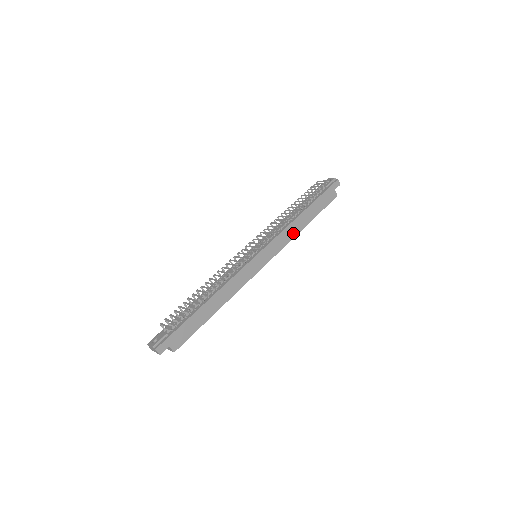
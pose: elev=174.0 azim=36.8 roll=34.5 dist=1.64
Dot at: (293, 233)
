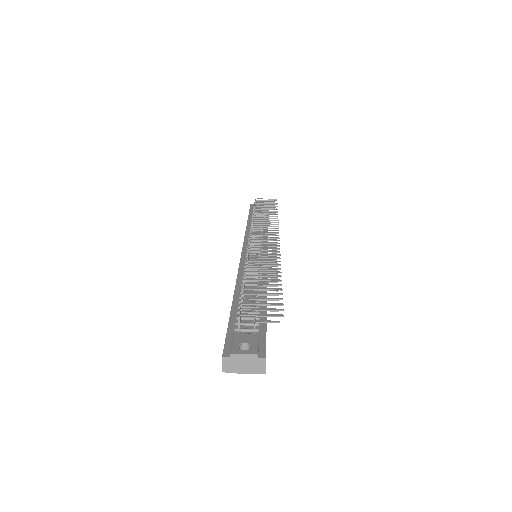
Dot at: occluded
